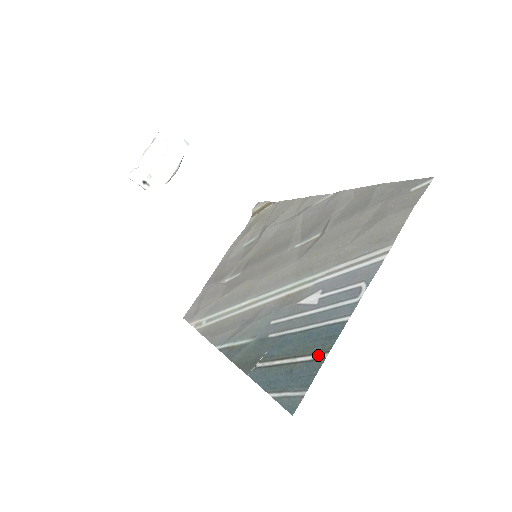
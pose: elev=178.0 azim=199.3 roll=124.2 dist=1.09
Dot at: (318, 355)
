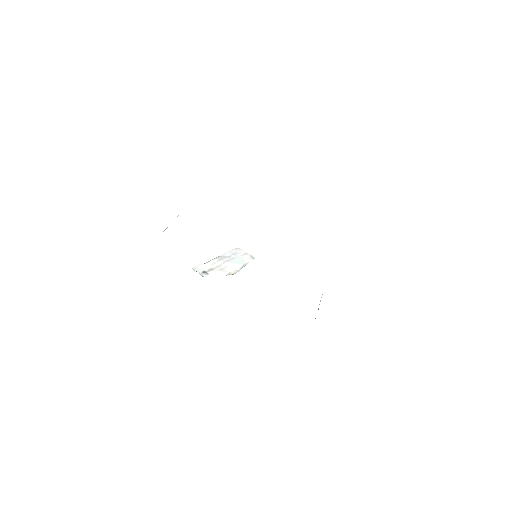
Dot at: occluded
